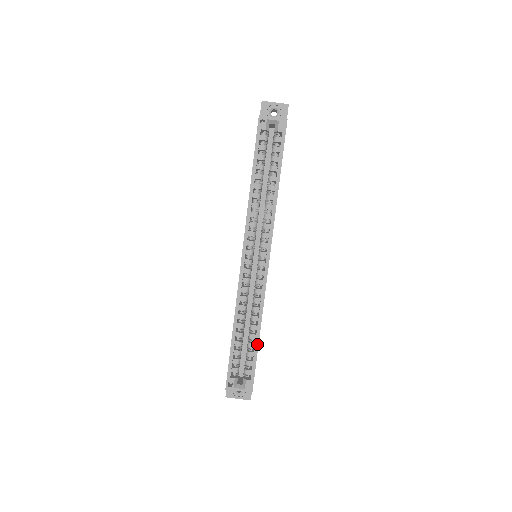
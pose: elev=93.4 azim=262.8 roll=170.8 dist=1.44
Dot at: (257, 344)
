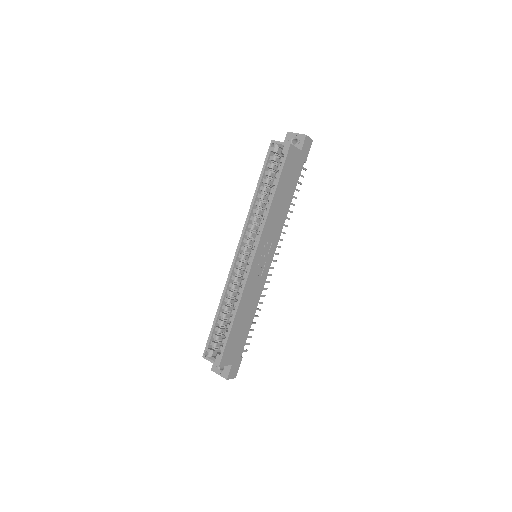
Dot at: (231, 326)
